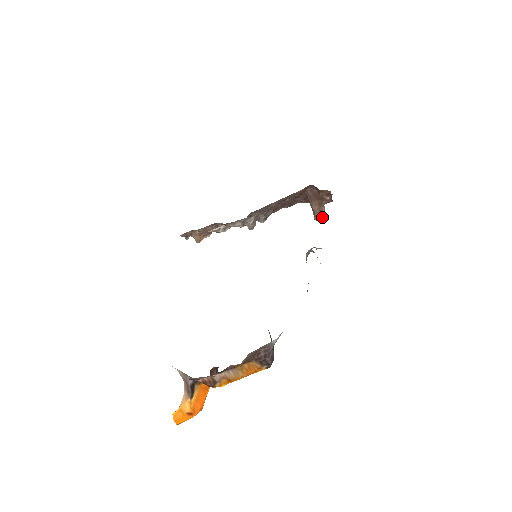
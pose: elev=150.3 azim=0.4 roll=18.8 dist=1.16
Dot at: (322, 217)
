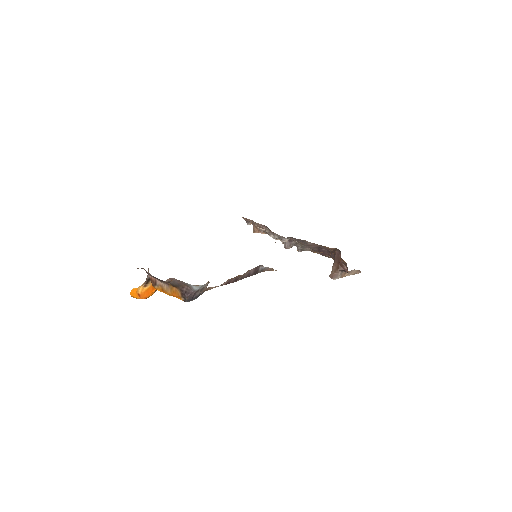
Dot at: (334, 277)
